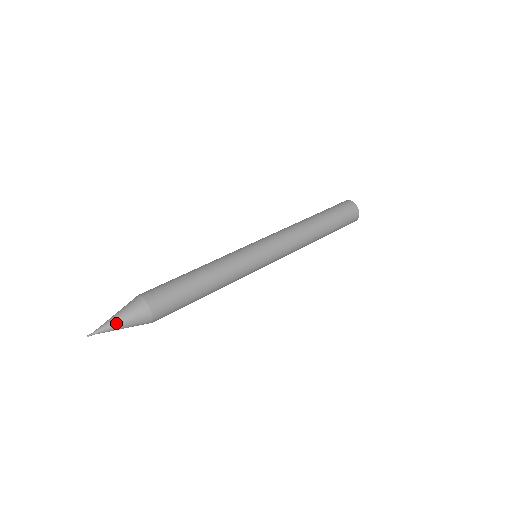
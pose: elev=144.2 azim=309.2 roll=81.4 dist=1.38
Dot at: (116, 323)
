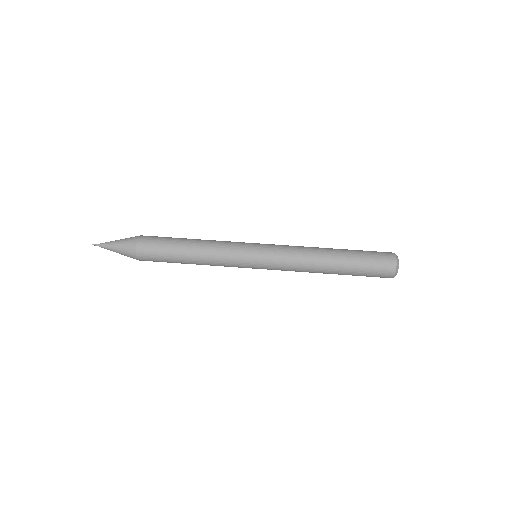
Dot at: (112, 243)
